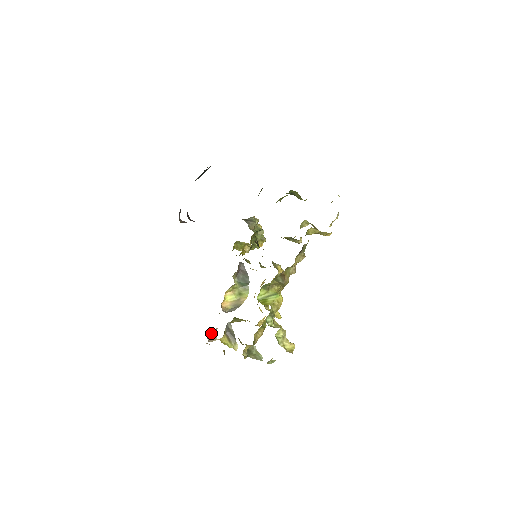
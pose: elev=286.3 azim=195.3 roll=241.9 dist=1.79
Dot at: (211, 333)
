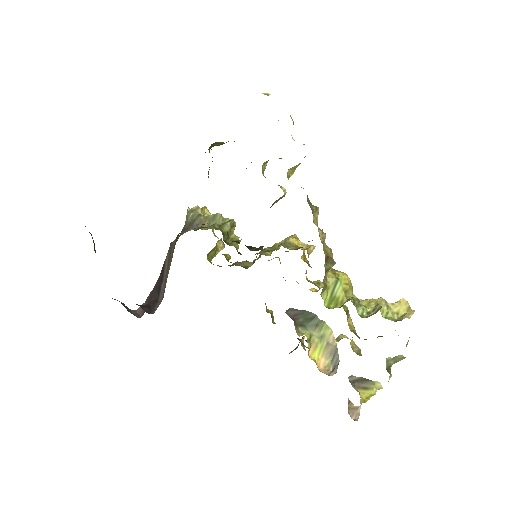
Dot at: (348, 410)
